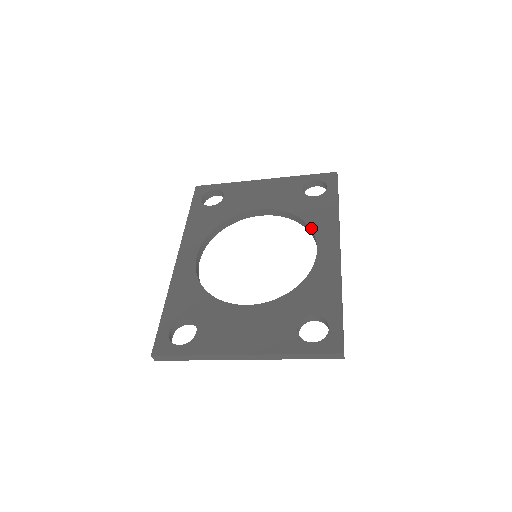
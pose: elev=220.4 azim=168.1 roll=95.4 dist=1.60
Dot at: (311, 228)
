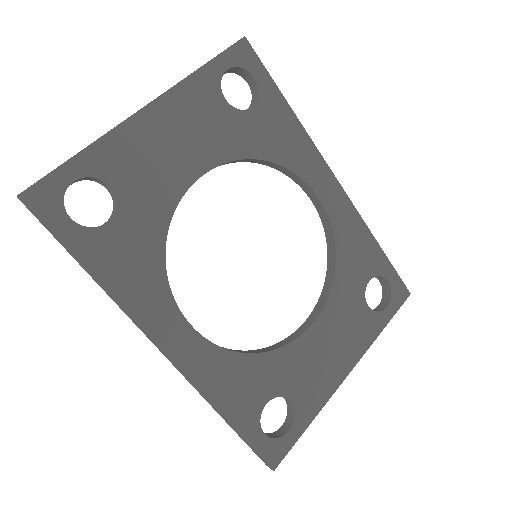
Dot at: (290, 169)
